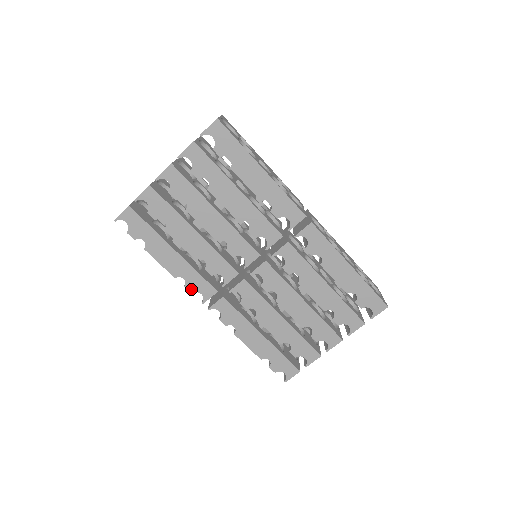
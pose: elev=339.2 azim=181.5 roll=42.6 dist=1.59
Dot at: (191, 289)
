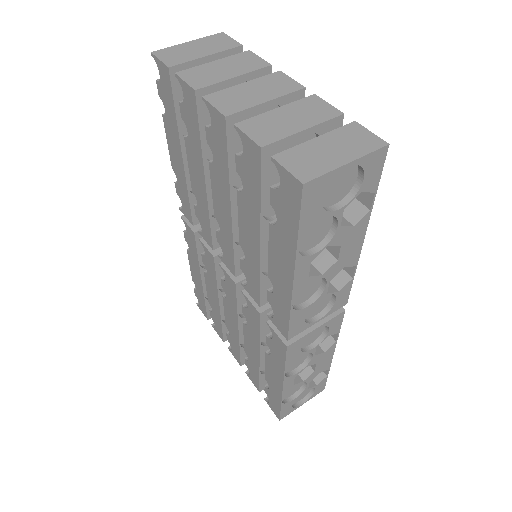
Dot at: (178, 192)
